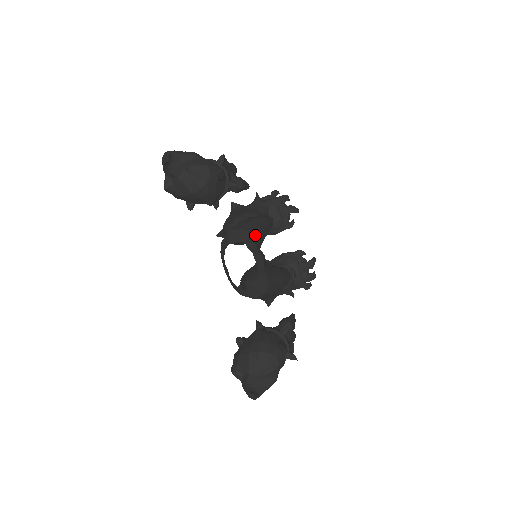
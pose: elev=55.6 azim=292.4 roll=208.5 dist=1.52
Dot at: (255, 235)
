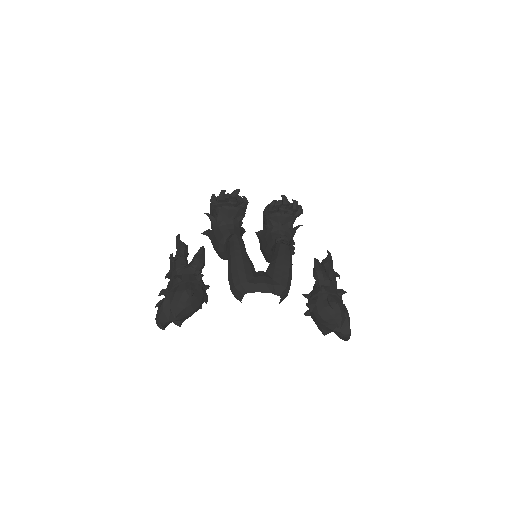
Dot at: (245, 278)
